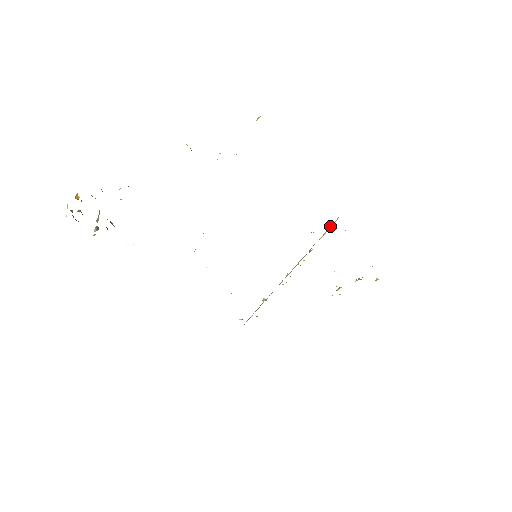
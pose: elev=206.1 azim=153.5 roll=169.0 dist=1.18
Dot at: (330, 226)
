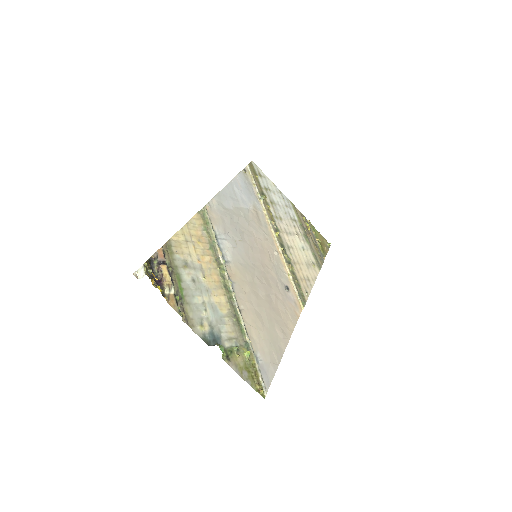
Dot at: (299, 297)
